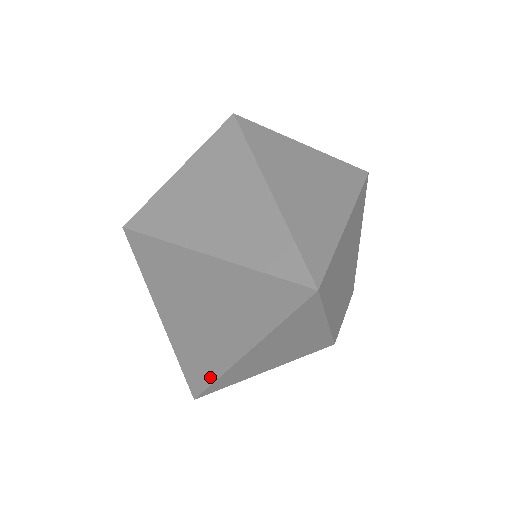
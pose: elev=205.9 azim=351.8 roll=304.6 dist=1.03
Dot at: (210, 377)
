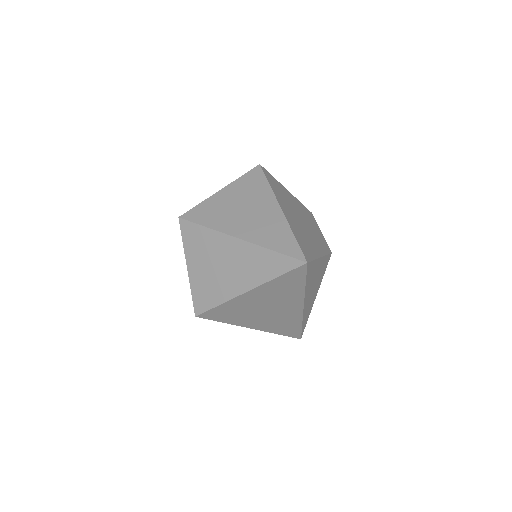
Dot at: (298, 325)
